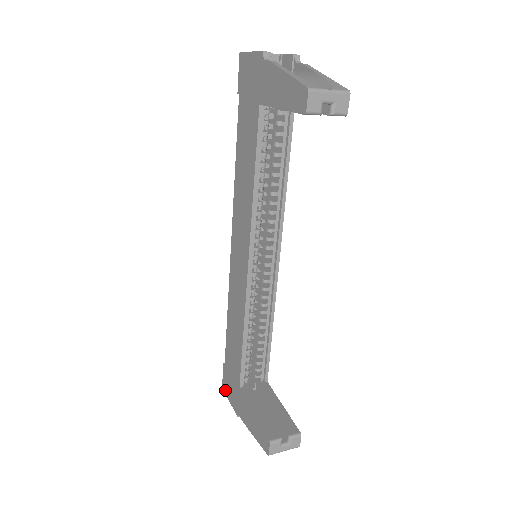
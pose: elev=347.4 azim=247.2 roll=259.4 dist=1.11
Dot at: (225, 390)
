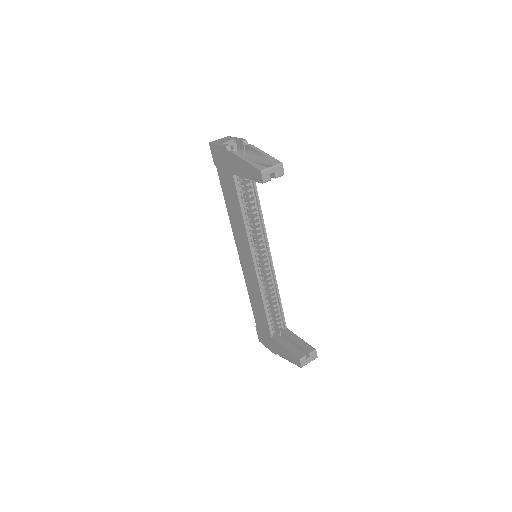
Dot at: (262, 342)
